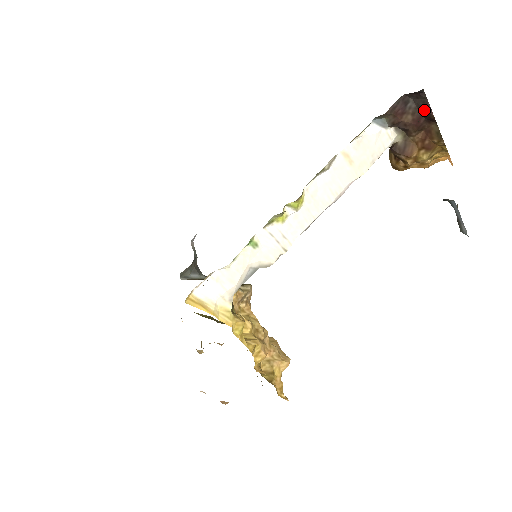
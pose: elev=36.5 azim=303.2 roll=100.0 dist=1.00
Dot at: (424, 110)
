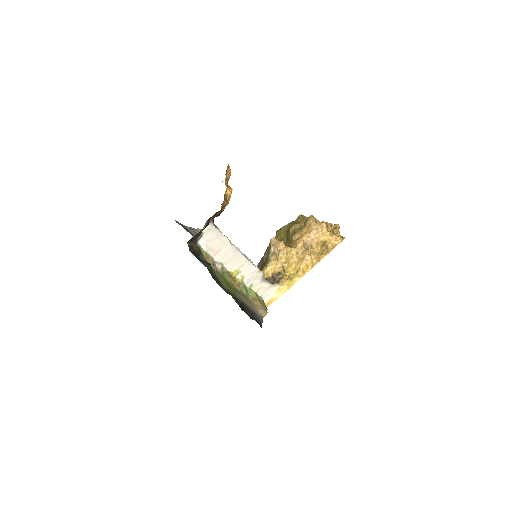
Dot at: occluded
